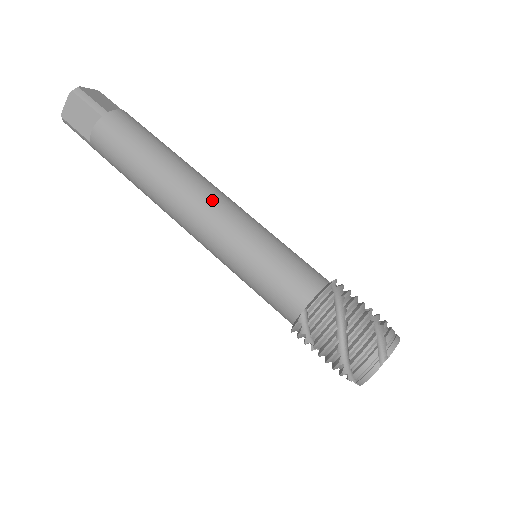
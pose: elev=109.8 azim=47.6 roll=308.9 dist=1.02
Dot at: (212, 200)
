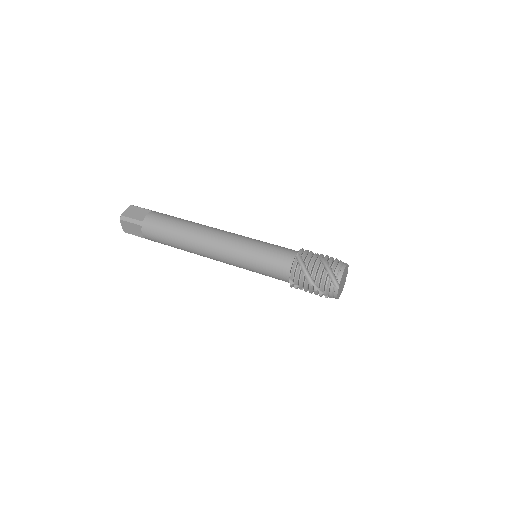
Dot at: (217, 243)
